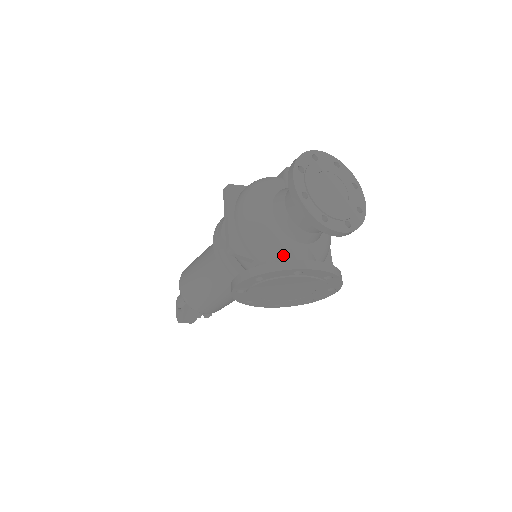
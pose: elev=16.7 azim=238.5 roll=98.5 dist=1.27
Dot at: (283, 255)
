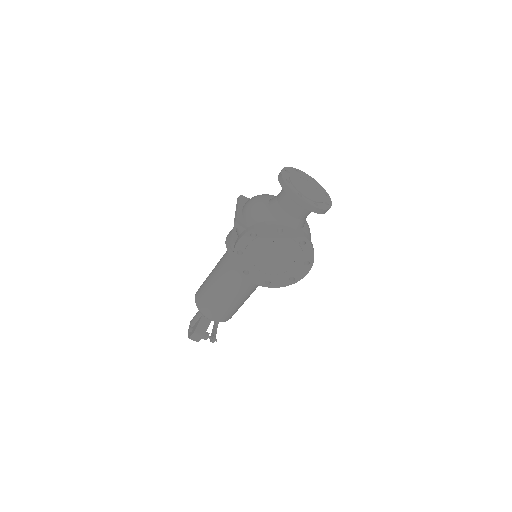
Dot at: occluded
